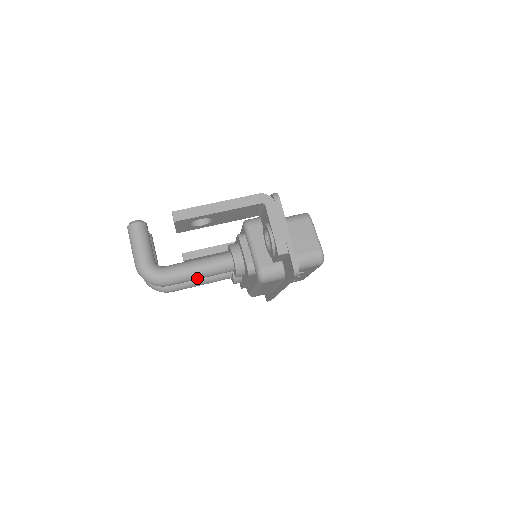
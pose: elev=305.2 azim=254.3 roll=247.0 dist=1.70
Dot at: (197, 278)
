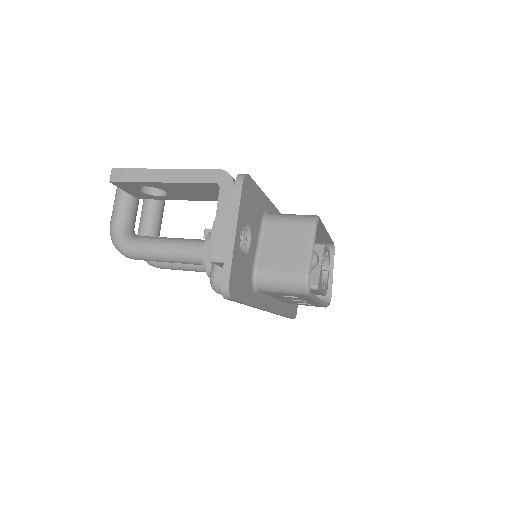
Dot at: (165, 261)
